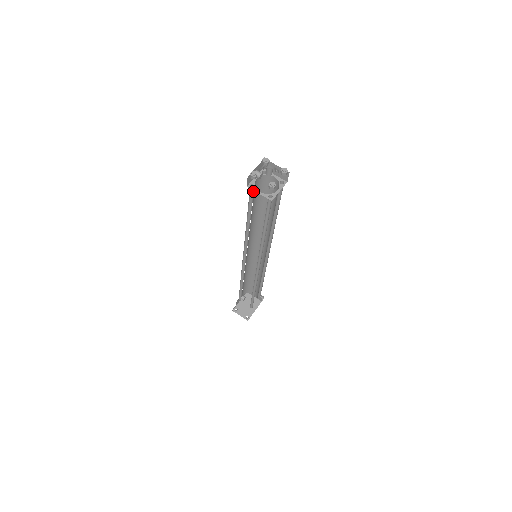
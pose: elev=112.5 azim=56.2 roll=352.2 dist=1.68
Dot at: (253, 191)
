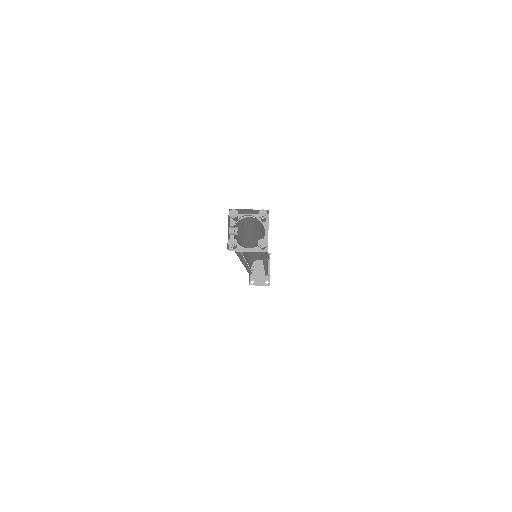
Dot at: (236, 246)
